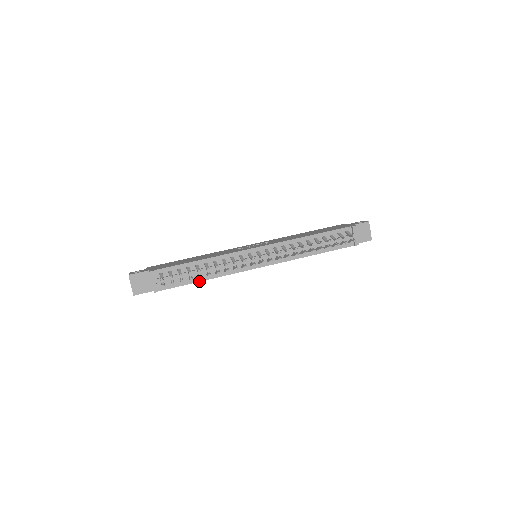
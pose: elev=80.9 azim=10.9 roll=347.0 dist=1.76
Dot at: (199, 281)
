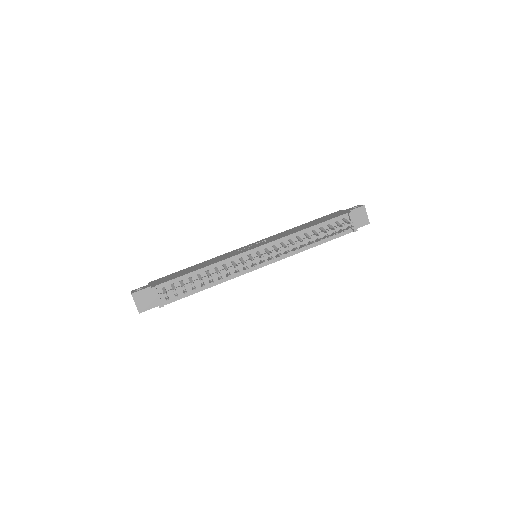
Dot at: occluded
